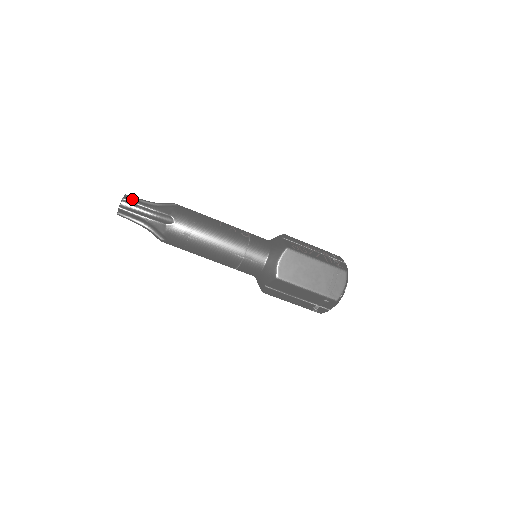
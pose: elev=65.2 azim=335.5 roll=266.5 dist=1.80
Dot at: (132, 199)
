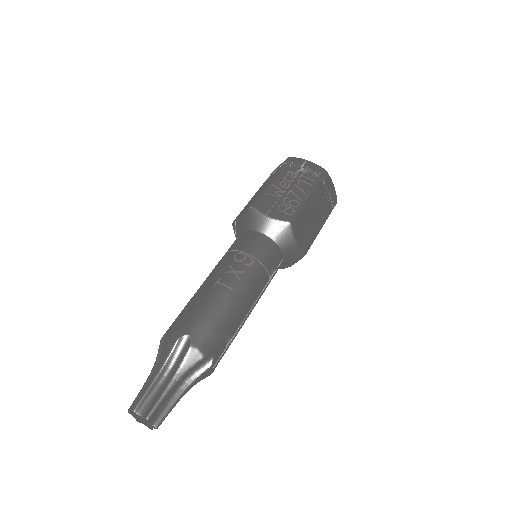
Dot at: (145, 402)
